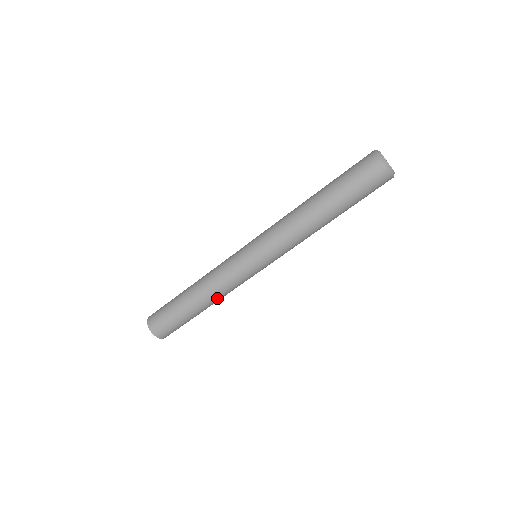
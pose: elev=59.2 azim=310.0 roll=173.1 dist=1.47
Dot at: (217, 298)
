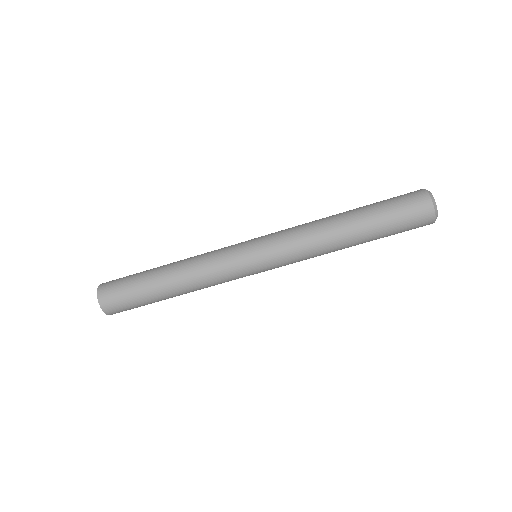
Dot at: (192, 284)
